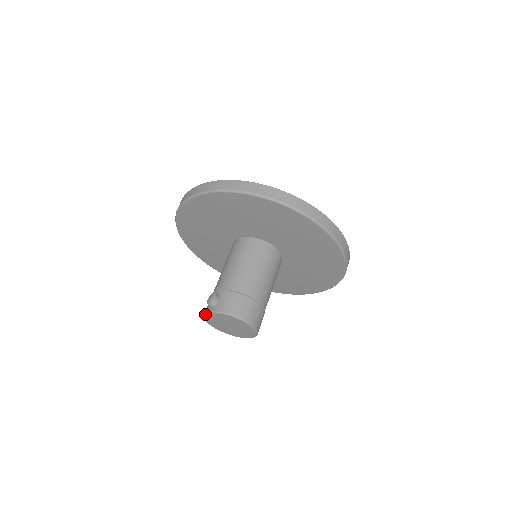
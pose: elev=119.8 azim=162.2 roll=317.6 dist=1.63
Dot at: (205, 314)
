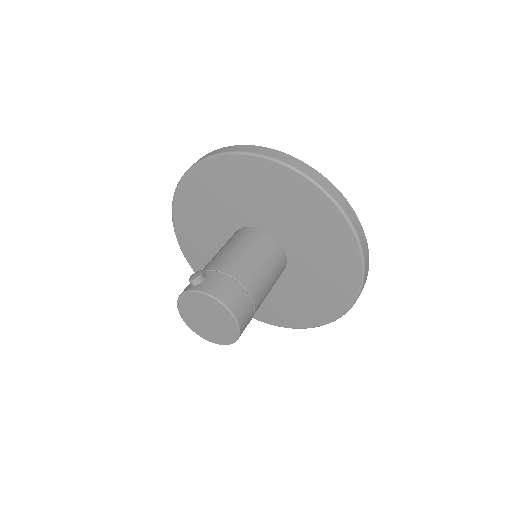
Dot at: (181, 294)
